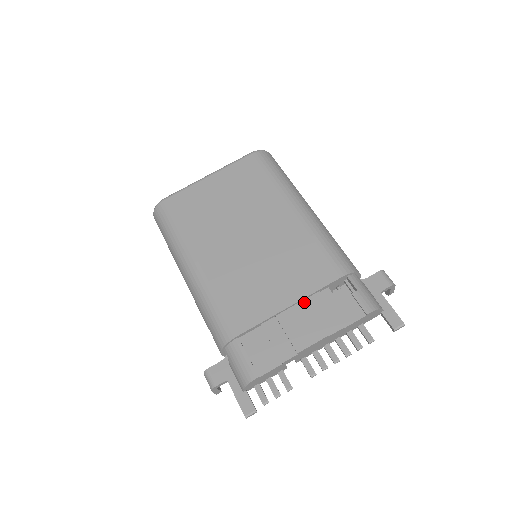
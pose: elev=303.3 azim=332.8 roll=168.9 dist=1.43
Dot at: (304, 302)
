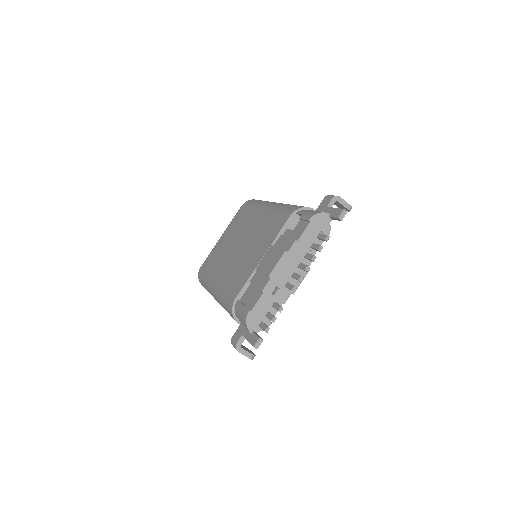
Dot at: (271, 247)
